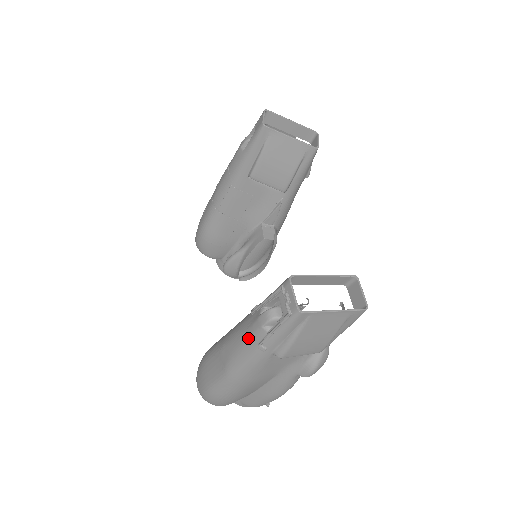
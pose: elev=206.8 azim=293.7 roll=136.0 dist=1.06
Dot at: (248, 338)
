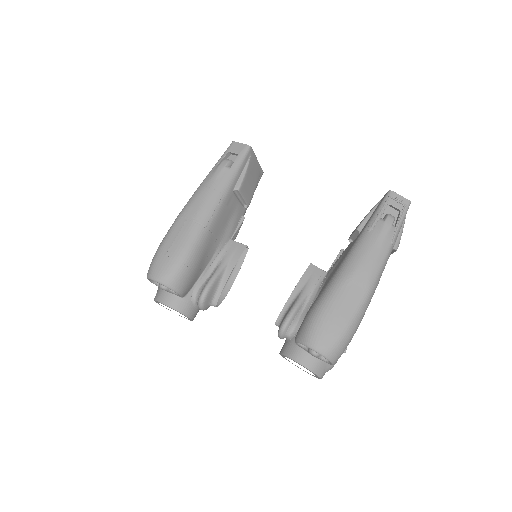
Dot at: (382, 242)
